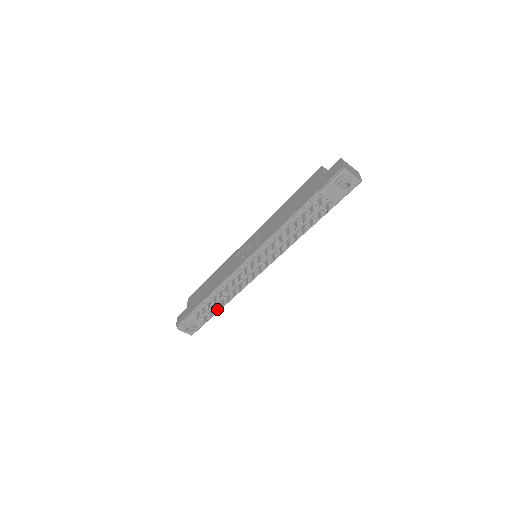
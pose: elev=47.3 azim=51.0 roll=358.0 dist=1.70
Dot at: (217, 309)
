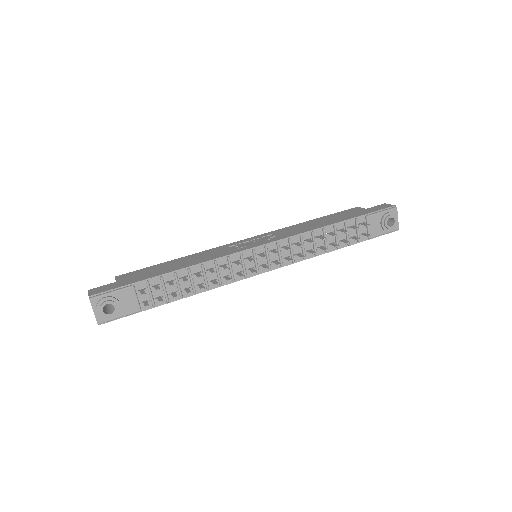
Dot at: (176, 294)
